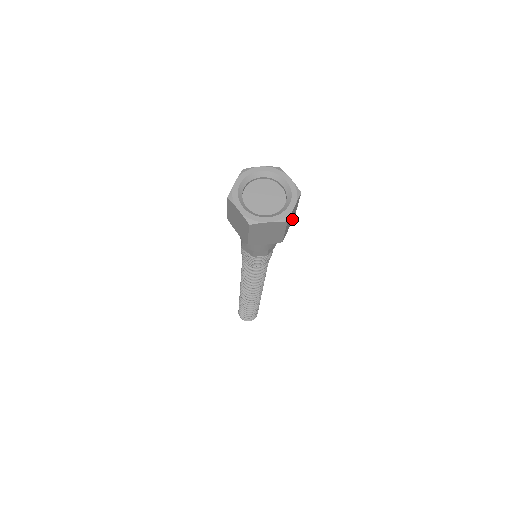
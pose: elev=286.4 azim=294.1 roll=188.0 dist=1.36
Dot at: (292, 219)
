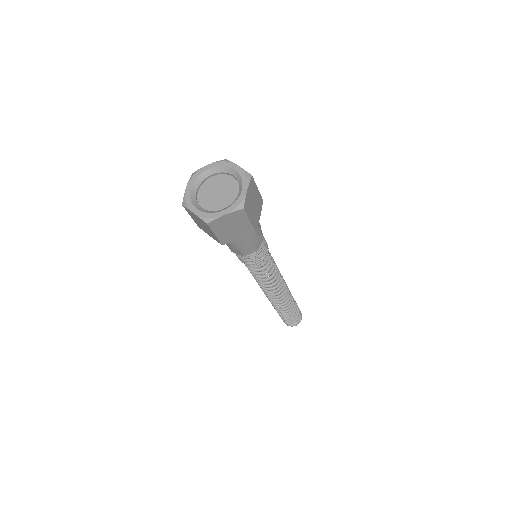
Dot at: (260, 205)
